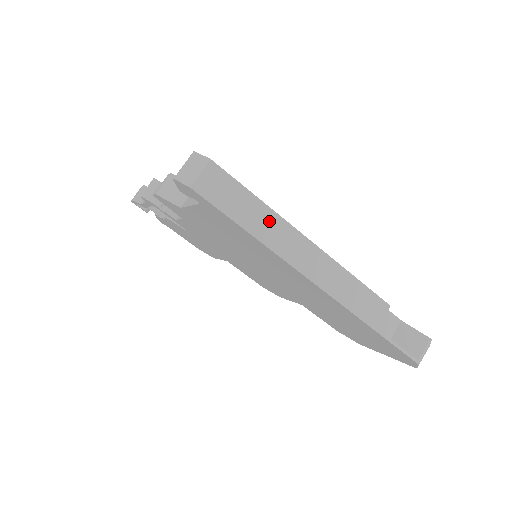
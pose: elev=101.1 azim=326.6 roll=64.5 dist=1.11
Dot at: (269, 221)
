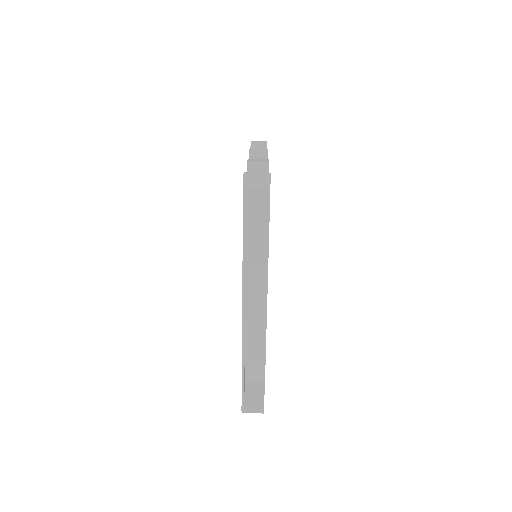
Dot at: (260, 251)
